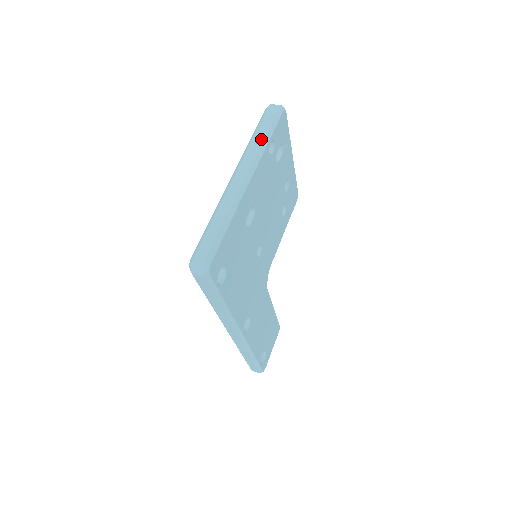
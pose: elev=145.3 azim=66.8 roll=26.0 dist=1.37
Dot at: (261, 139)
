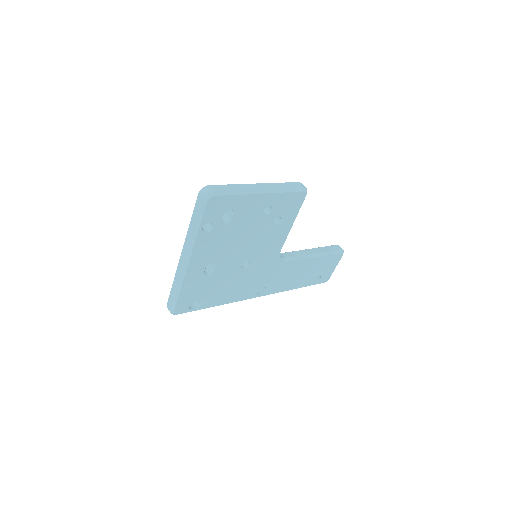
Dot at: (192, 229)
